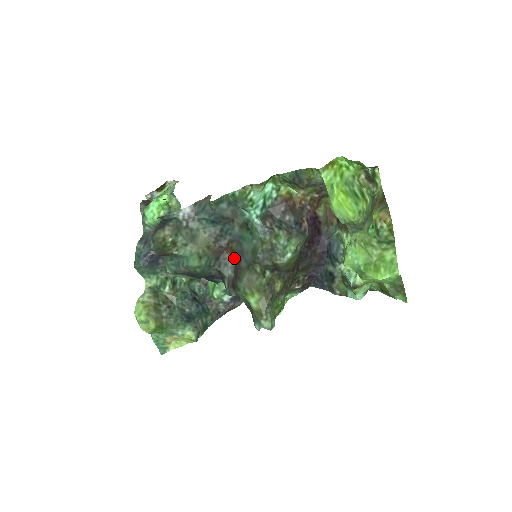
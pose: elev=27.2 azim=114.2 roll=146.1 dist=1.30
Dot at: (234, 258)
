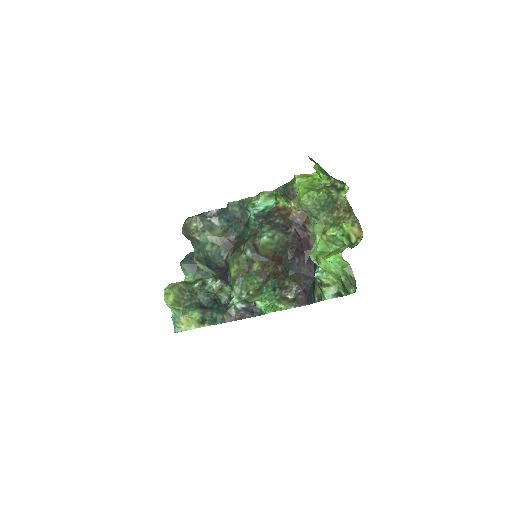
Dot at: occluded
